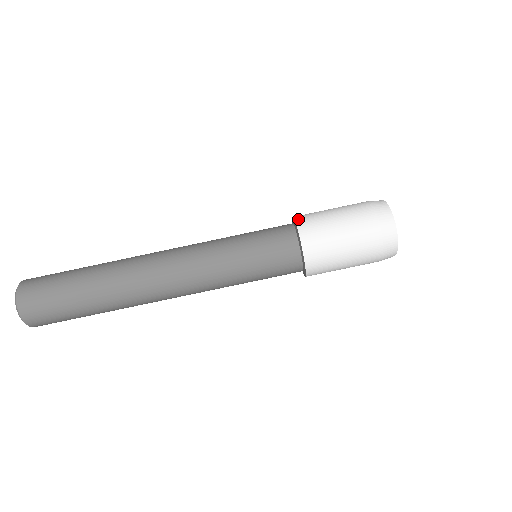
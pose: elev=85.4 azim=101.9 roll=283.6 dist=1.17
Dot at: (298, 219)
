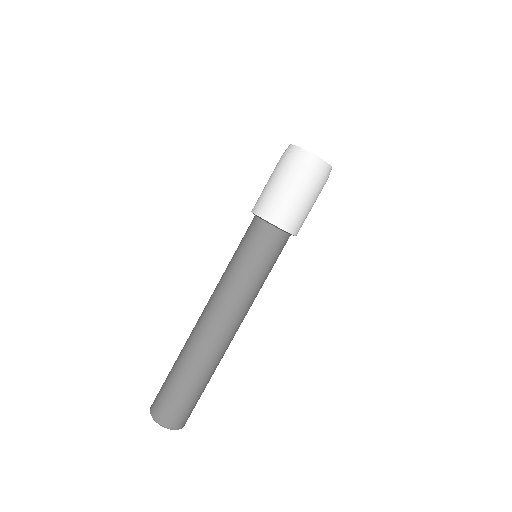
Dot at: occluded
